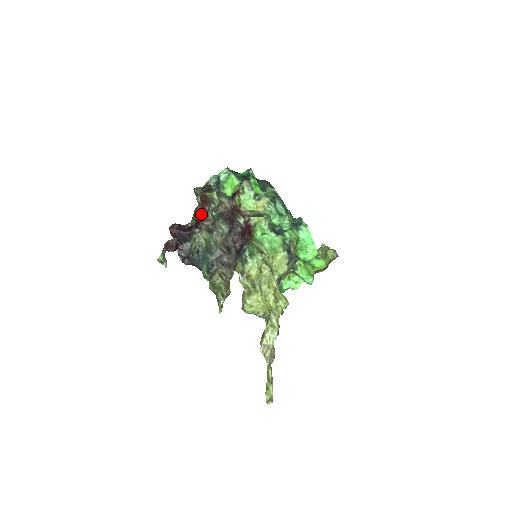
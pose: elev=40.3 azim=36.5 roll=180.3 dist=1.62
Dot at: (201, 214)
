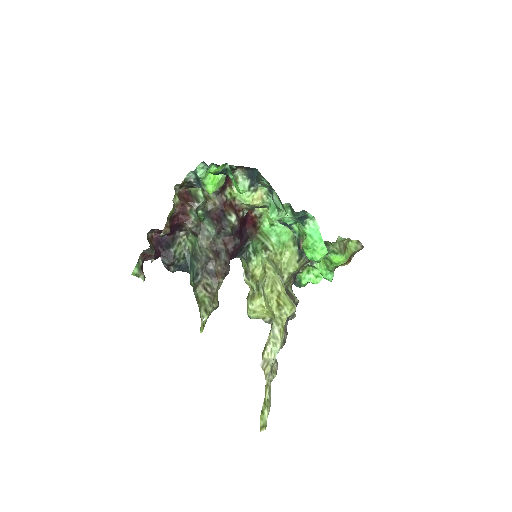
Dot at: (181, 216)
